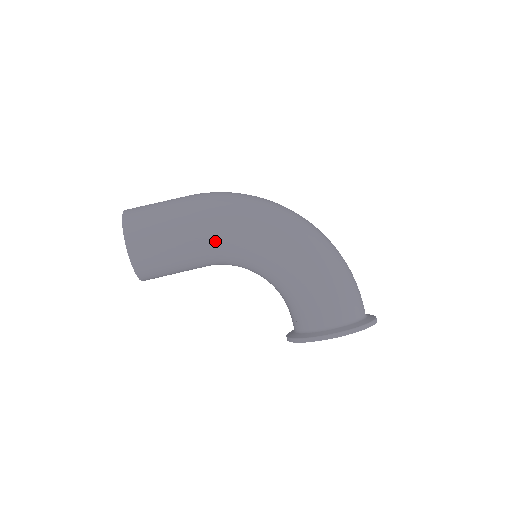
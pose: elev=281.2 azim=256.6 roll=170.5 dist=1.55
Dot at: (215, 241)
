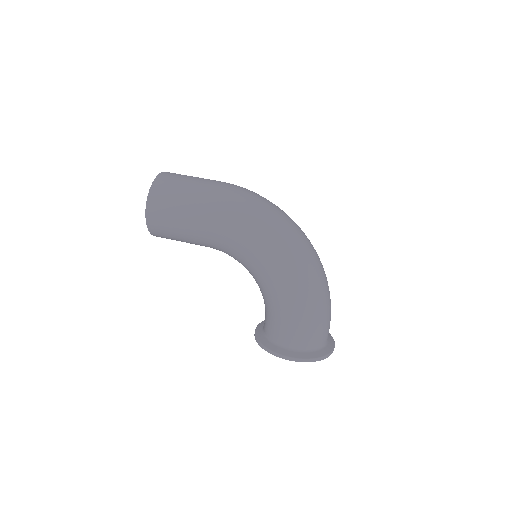
Dot at: (218, 239)
